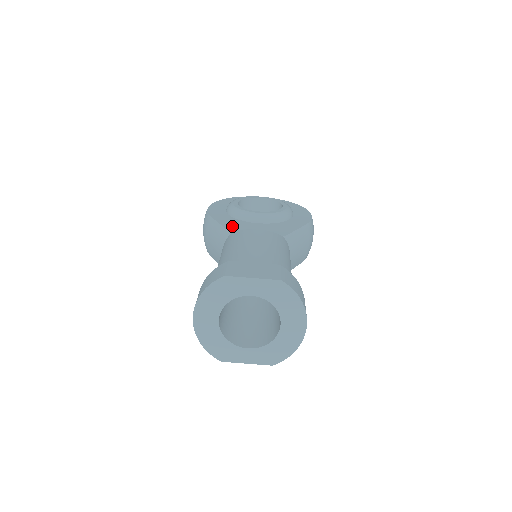
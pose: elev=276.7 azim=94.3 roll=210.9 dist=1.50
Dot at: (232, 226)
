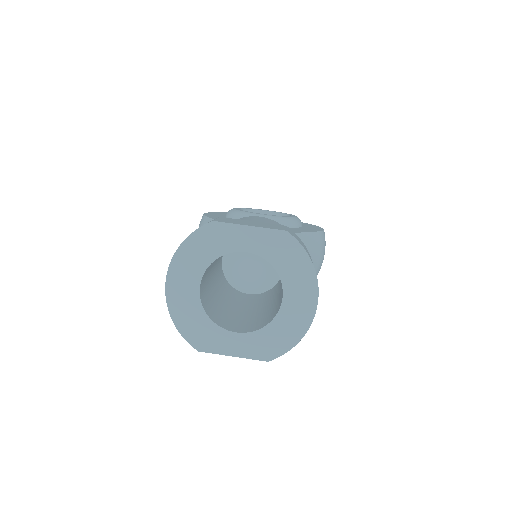
Dot at: occluded
